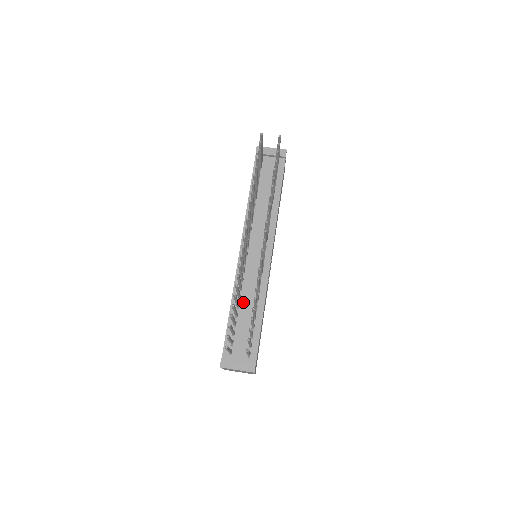
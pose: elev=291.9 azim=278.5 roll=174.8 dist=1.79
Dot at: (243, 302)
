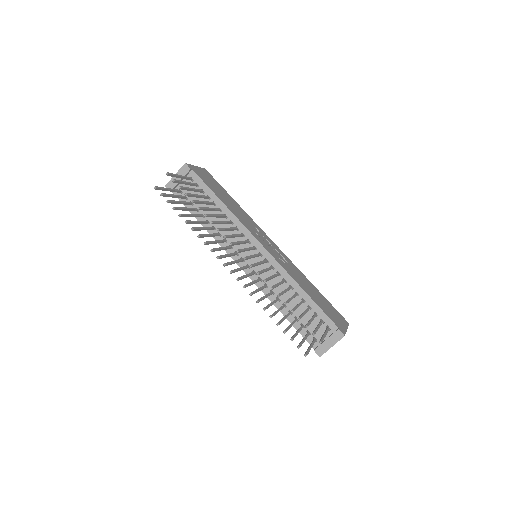
Dot at: (284, 299)
